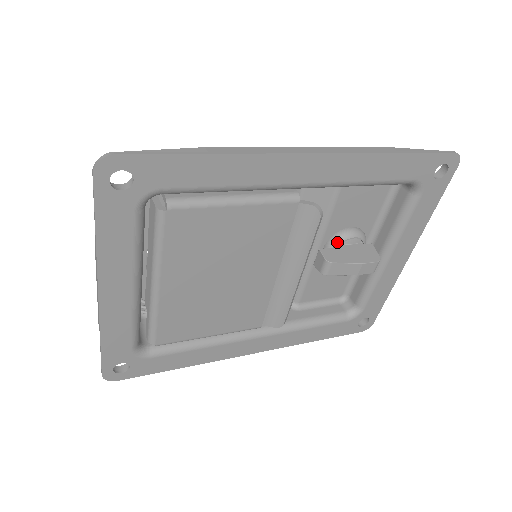
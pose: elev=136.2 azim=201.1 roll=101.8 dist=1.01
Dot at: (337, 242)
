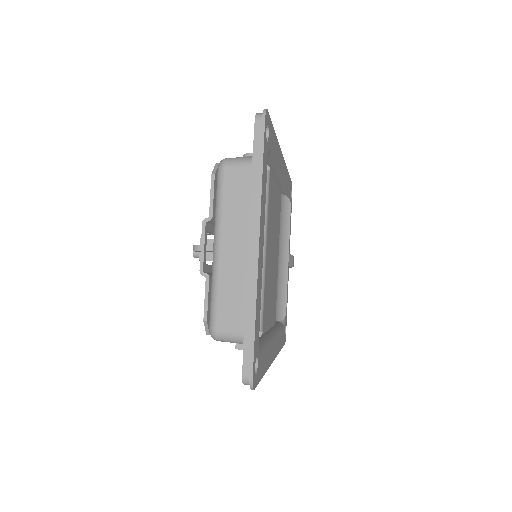
Dot at: occluded
